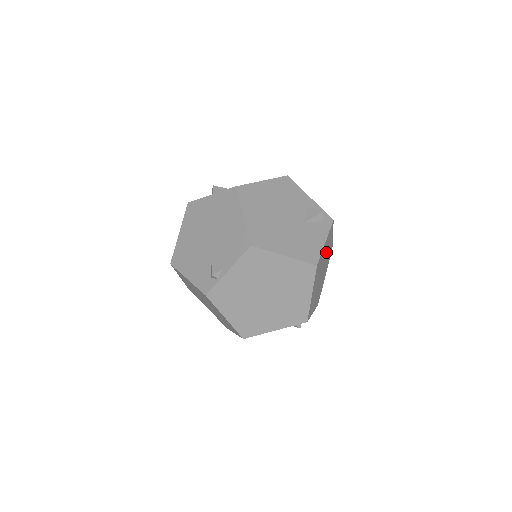
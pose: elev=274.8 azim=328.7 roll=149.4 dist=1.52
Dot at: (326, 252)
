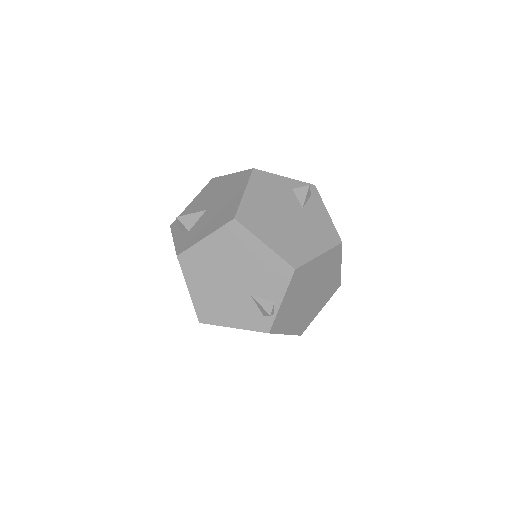
Dot at: occluded
